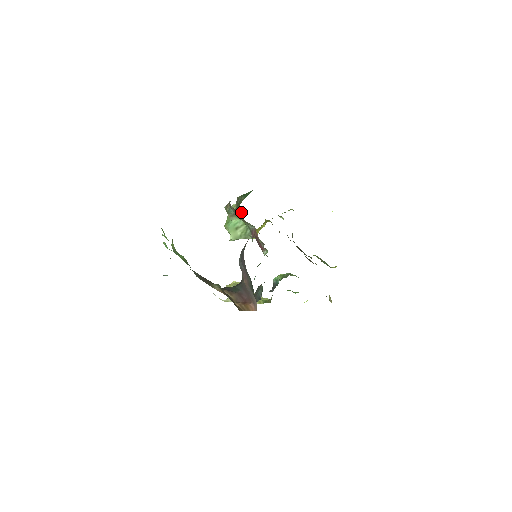
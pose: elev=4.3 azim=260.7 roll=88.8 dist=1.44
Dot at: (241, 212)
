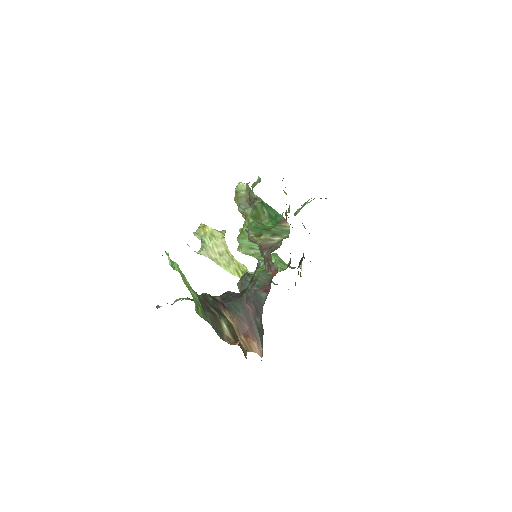
Dot at: occluded
